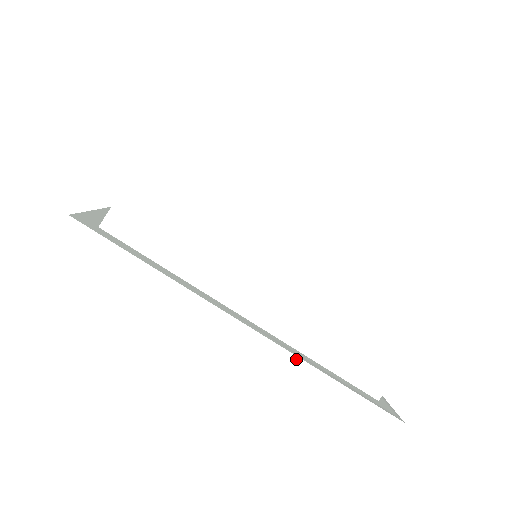
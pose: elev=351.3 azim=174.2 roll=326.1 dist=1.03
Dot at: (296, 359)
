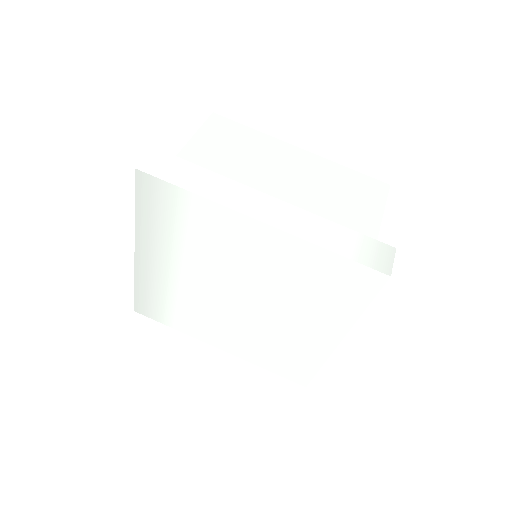
Dot at: (309, 213)
